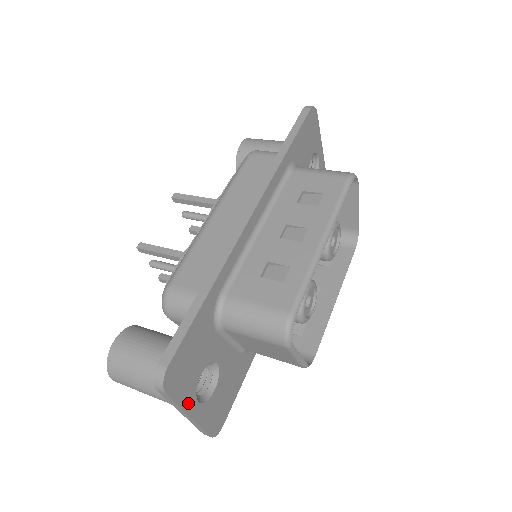
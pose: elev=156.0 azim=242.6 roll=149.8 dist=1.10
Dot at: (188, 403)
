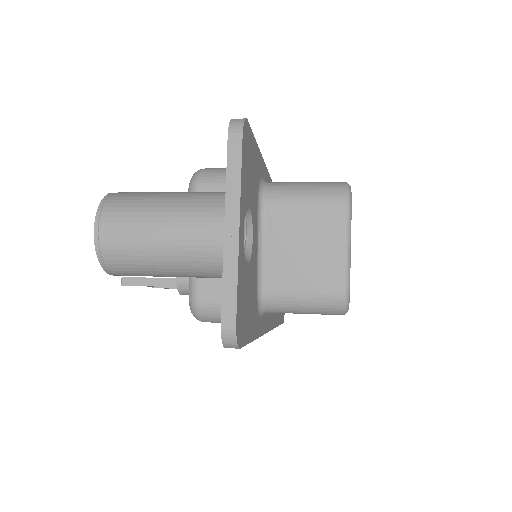
Dot at: (242, 203)
